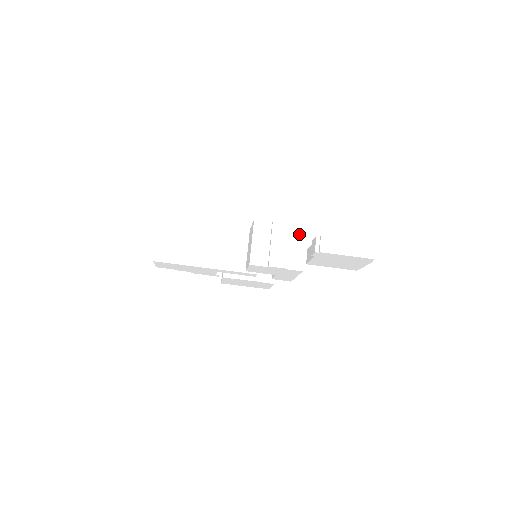
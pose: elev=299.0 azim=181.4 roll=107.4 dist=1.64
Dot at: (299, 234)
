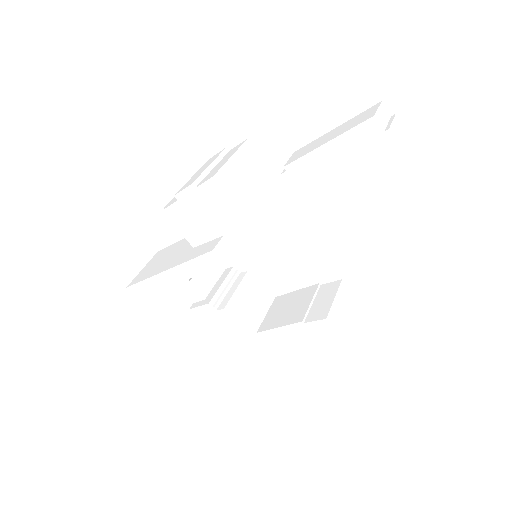
Dot at: (234, 150)
